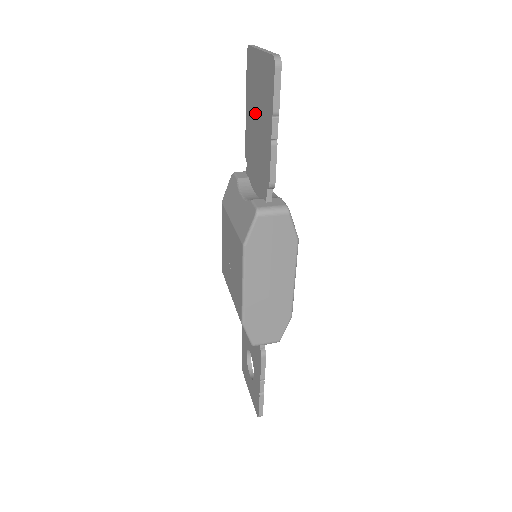
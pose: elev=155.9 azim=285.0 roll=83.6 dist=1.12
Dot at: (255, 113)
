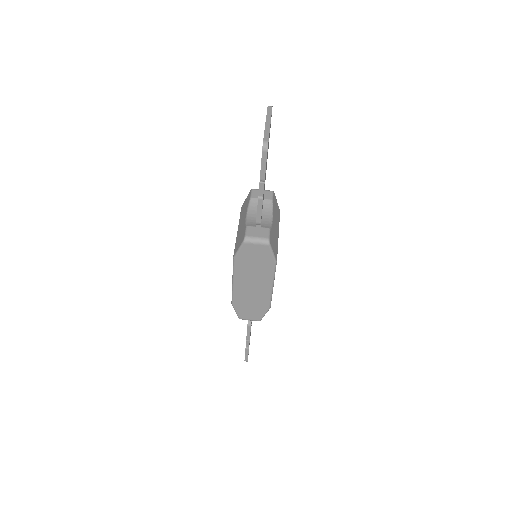
Dot at: occluded
